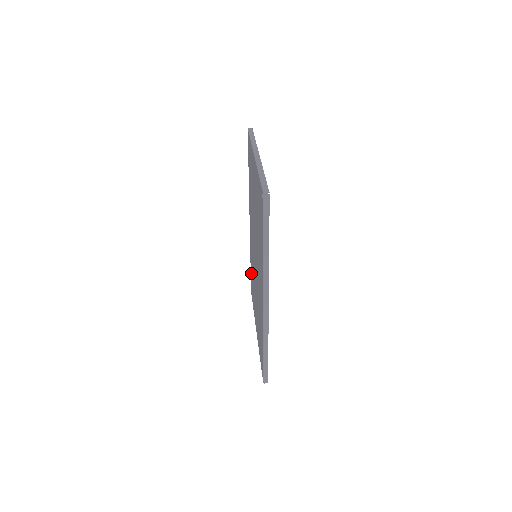
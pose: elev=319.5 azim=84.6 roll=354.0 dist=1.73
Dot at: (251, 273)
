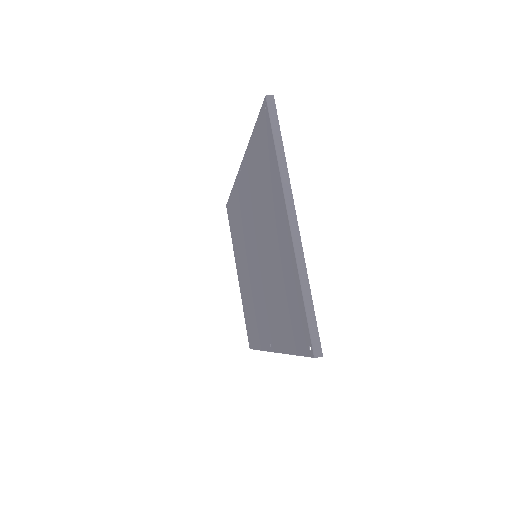
Dot at: (232, 206)
